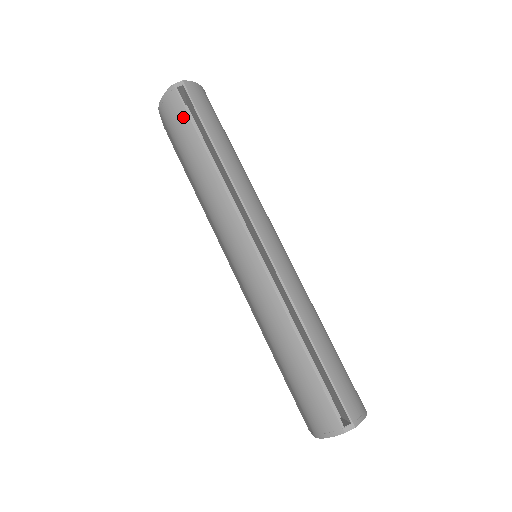
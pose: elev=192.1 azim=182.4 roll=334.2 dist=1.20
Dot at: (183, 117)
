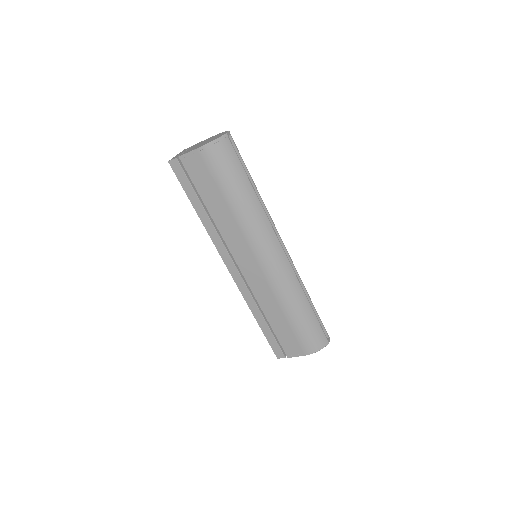
Dot at: (235, 159)
